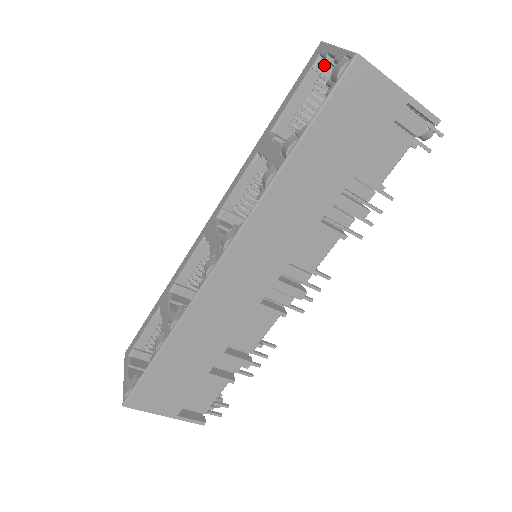
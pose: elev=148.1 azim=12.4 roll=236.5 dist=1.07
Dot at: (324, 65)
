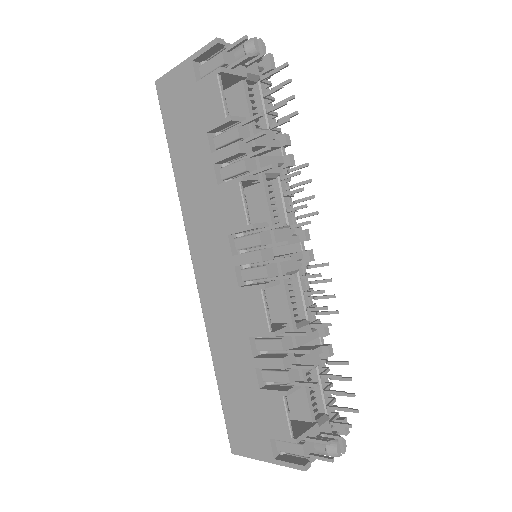
Dot at: occluded
